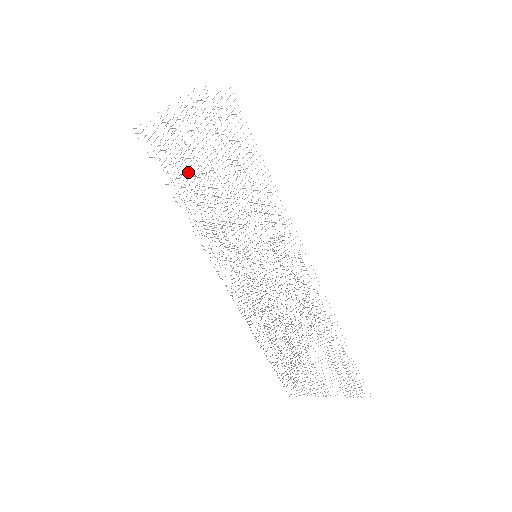
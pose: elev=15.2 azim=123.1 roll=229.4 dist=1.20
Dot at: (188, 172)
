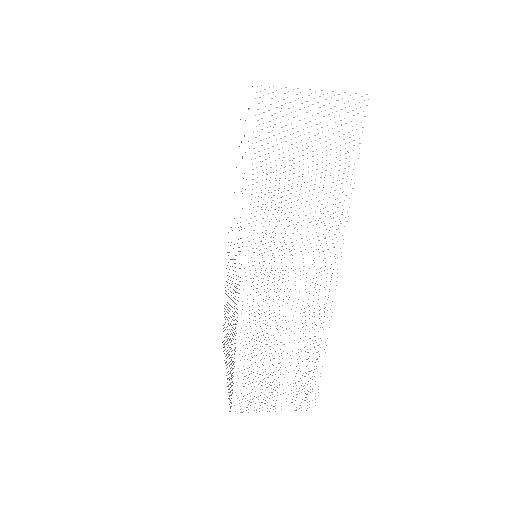
Dot at: occluded
